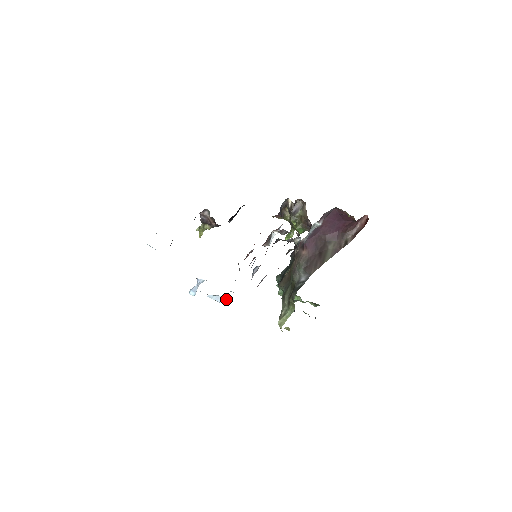
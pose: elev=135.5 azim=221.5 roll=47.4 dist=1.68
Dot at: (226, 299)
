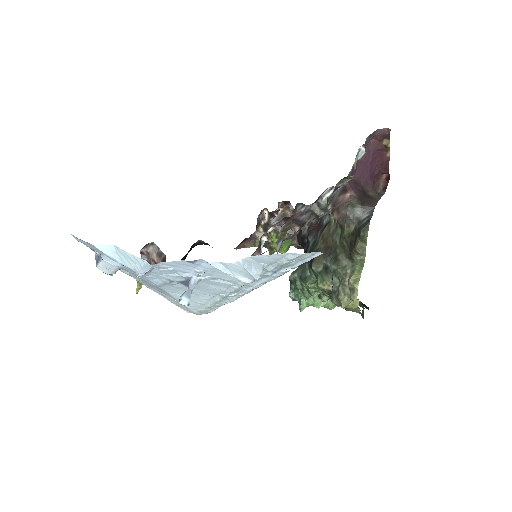
Dot at: (262, 268)
